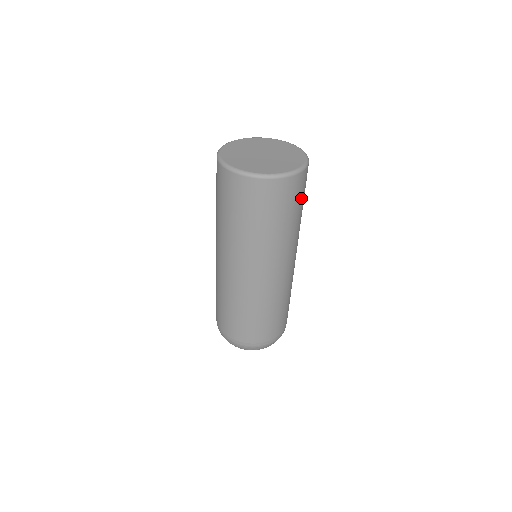
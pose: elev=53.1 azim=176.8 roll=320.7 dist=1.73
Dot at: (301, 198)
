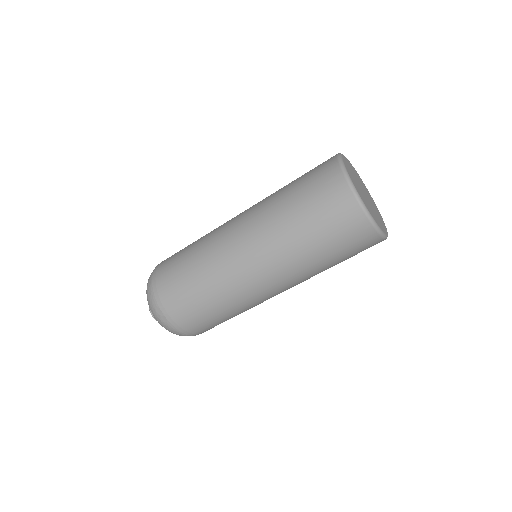
Dot at: occluded
